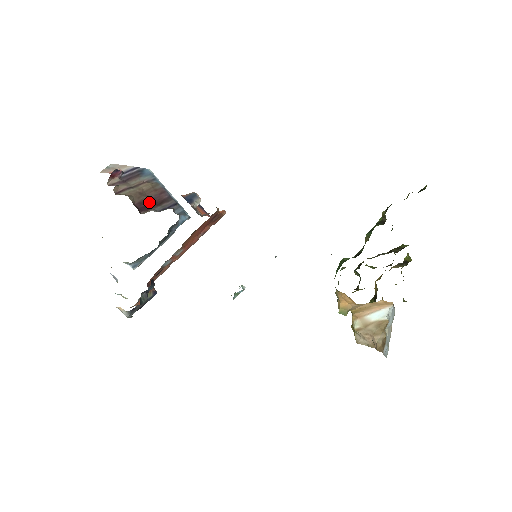
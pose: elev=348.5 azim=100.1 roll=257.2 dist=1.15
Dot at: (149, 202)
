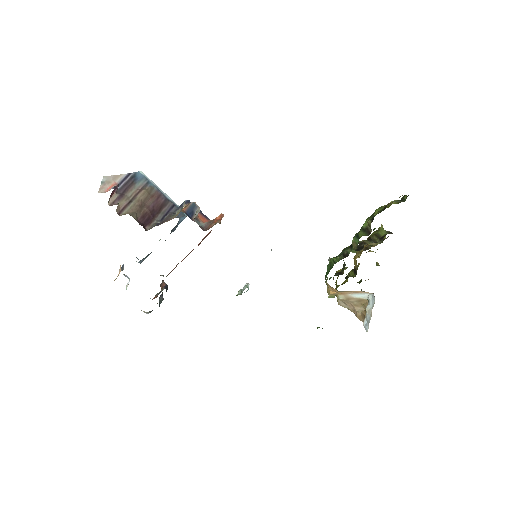
Dot at: (150, 213)
